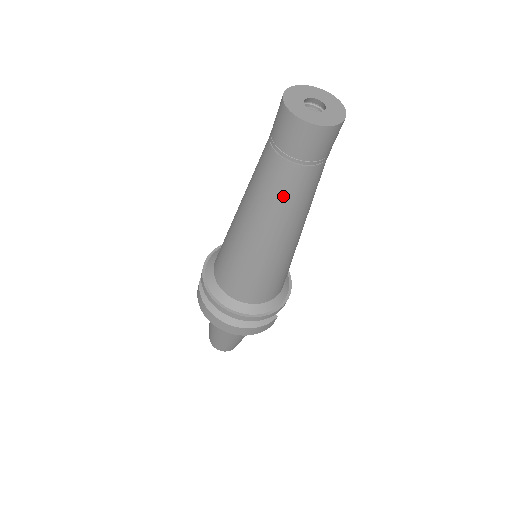
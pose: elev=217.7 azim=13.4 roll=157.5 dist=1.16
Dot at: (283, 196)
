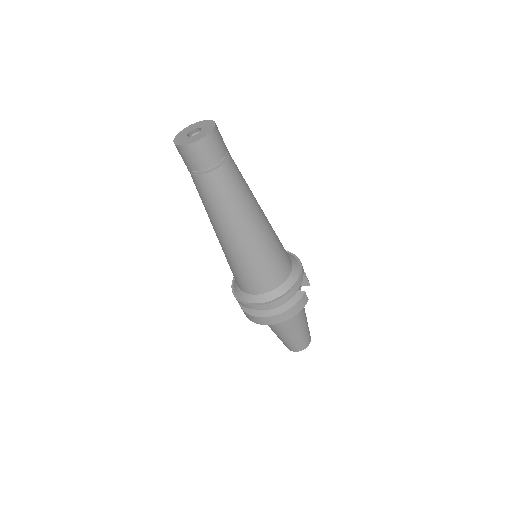
Dot at: (220, 198)
